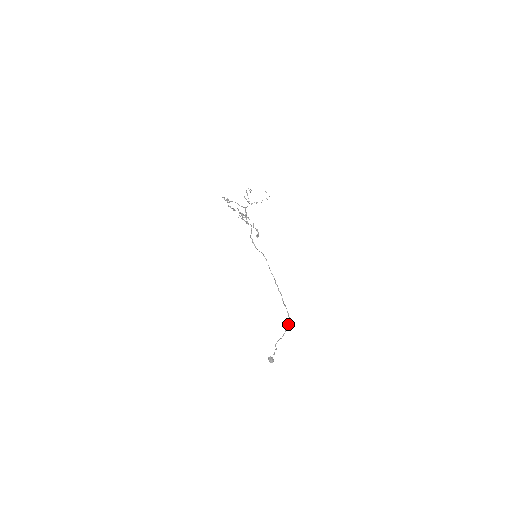
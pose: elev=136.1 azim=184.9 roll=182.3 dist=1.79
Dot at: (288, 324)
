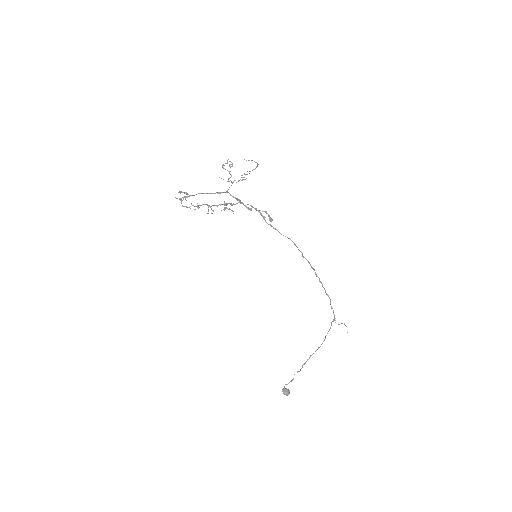
Dot at: occluded
